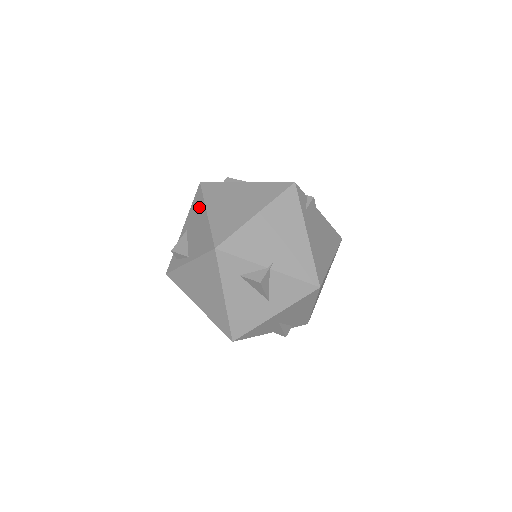
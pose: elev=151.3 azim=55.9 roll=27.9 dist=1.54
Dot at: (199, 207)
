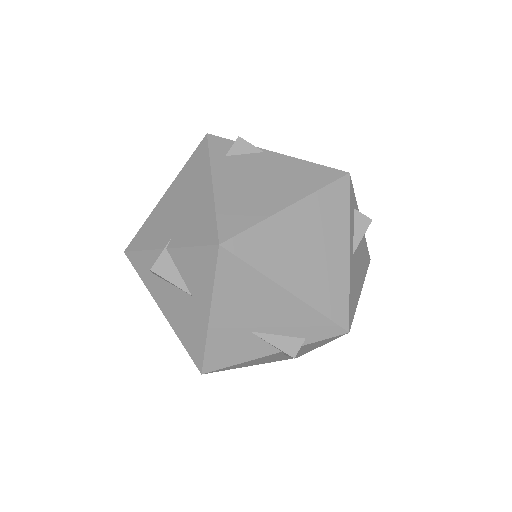
Dot at: occluded
